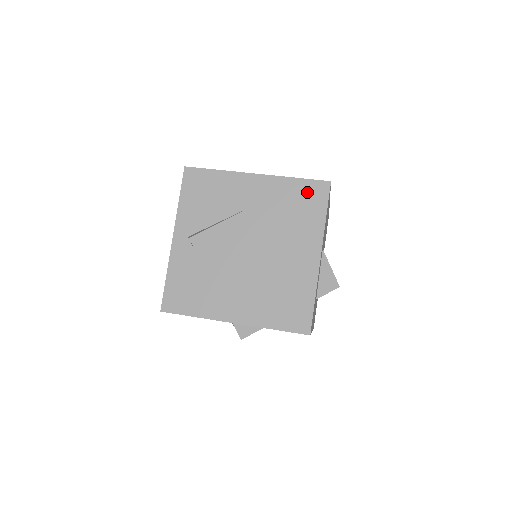
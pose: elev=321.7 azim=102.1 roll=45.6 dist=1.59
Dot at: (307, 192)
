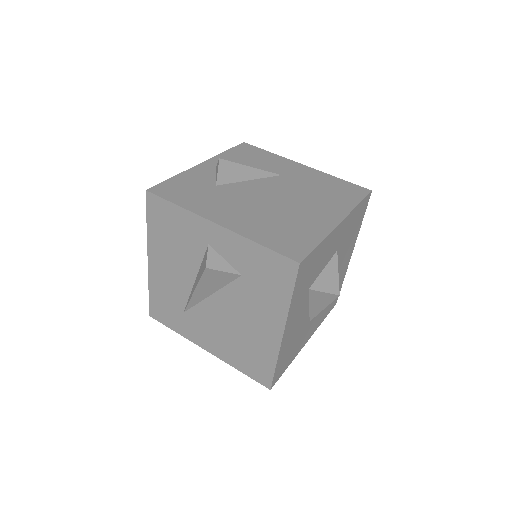
Dot at: (346, 187)
